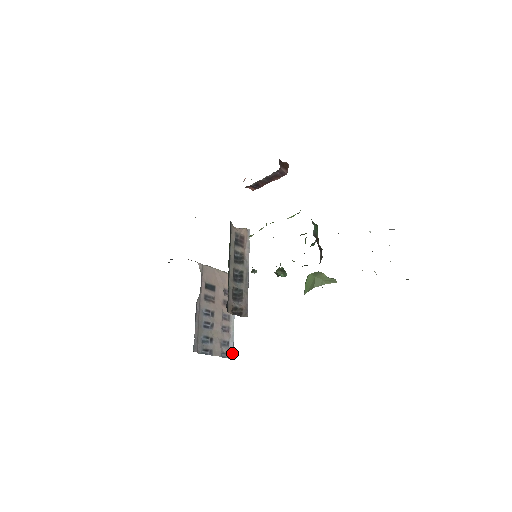
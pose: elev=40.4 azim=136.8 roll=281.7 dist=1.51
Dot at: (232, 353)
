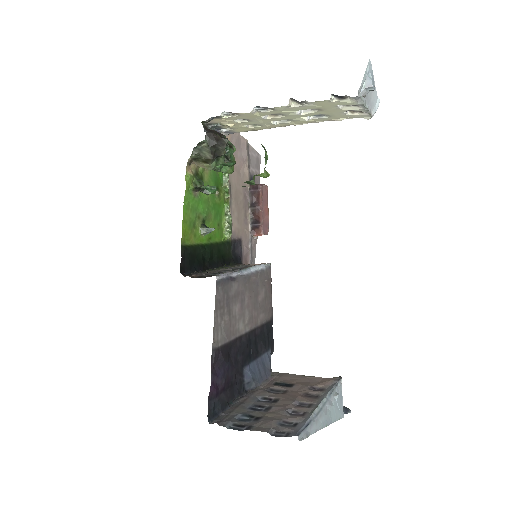
Dot at: (297, 431)
